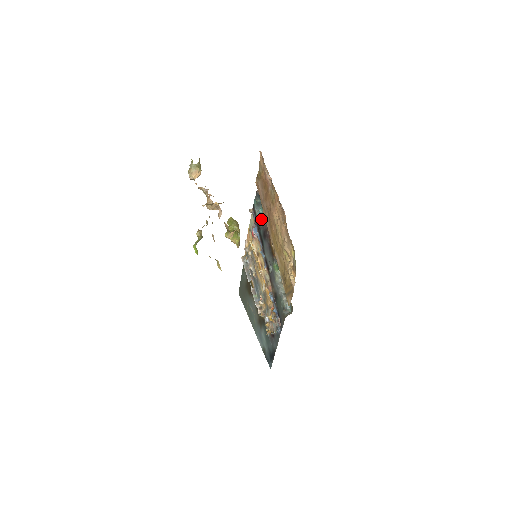
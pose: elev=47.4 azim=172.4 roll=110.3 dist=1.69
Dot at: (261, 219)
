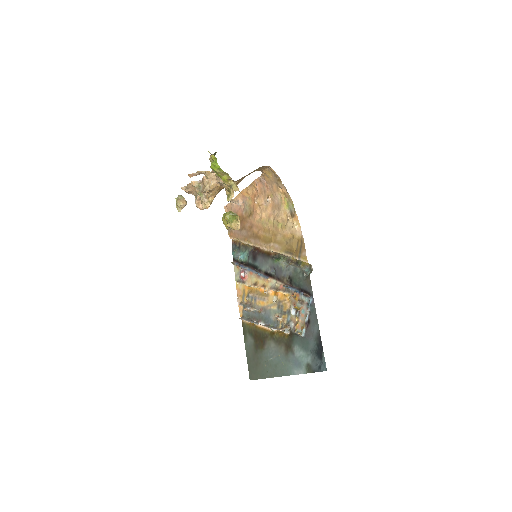
Dot at: (245, 261)
